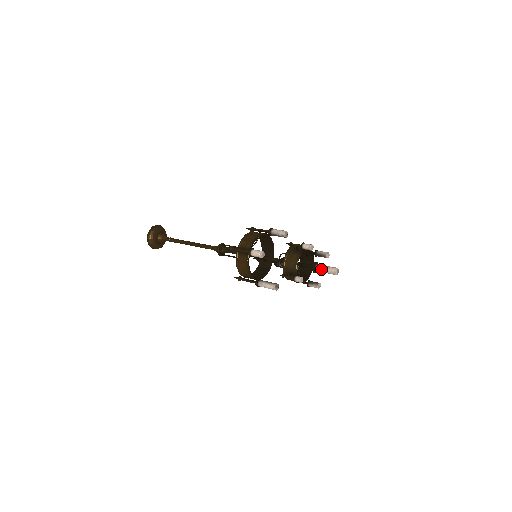
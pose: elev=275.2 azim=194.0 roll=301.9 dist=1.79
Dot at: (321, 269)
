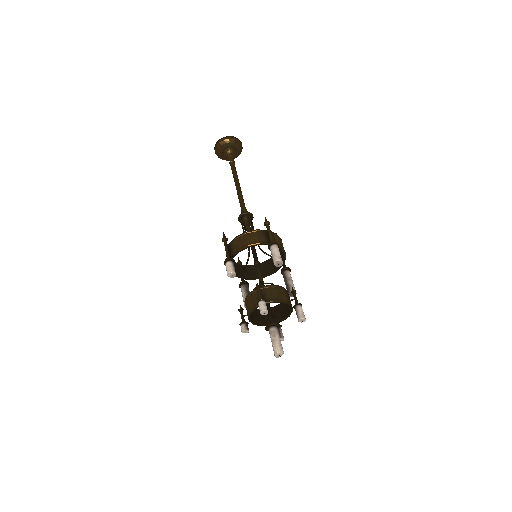
Dot at: (270, 336)
